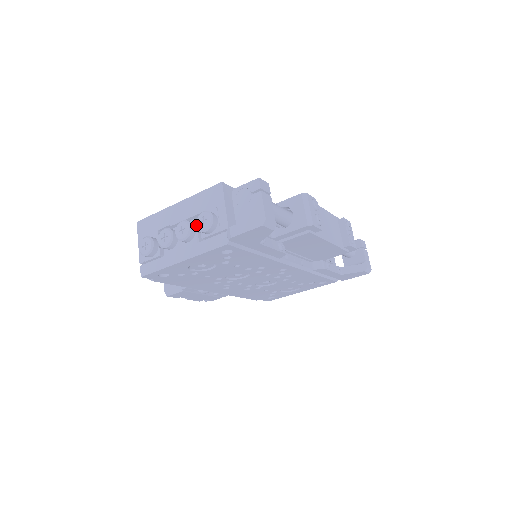
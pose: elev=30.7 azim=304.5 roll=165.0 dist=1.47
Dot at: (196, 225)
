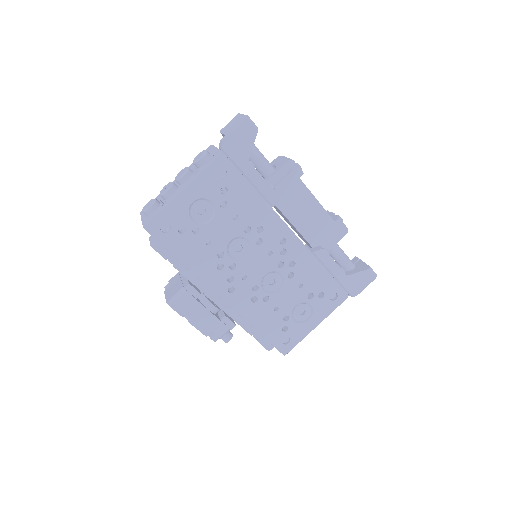
Dot at: (193, 162)
